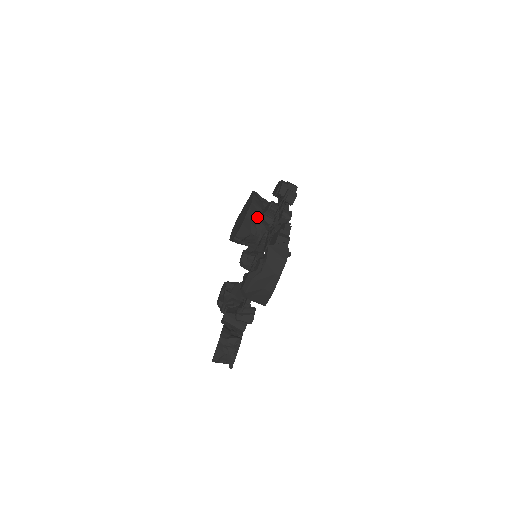
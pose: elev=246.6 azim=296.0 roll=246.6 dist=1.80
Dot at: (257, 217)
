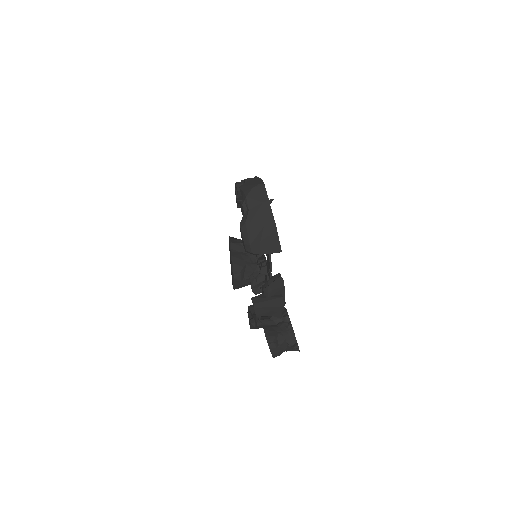
Dot at: (242, 247)
